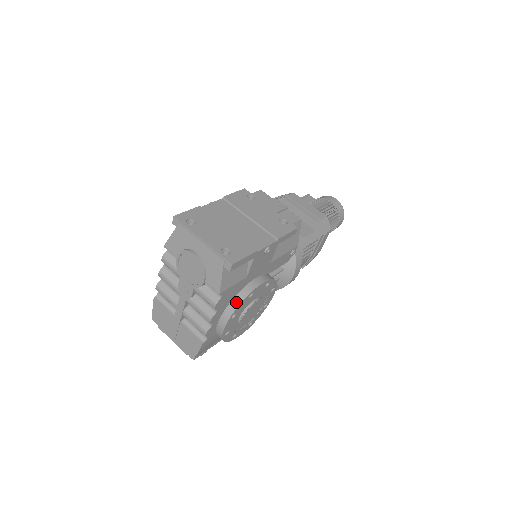
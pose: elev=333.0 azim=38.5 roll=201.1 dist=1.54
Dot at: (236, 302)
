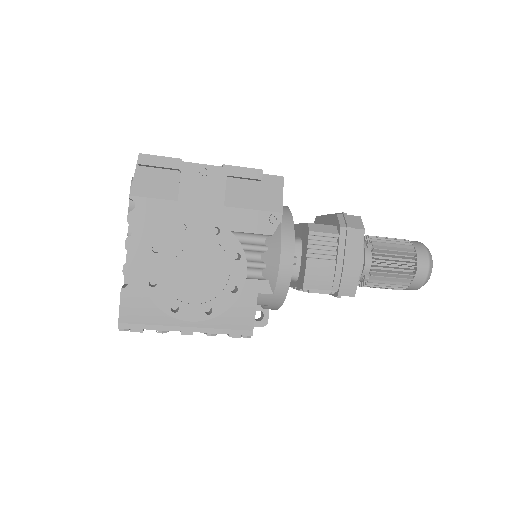
Dot at: (161, 229)
